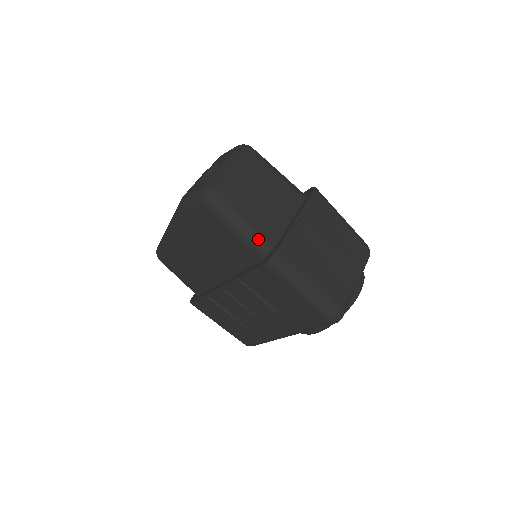
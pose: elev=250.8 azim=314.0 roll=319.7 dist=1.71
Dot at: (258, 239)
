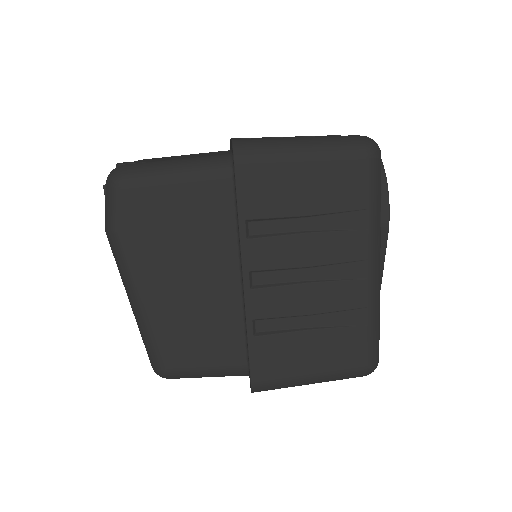
Dot at: (207, 160)
